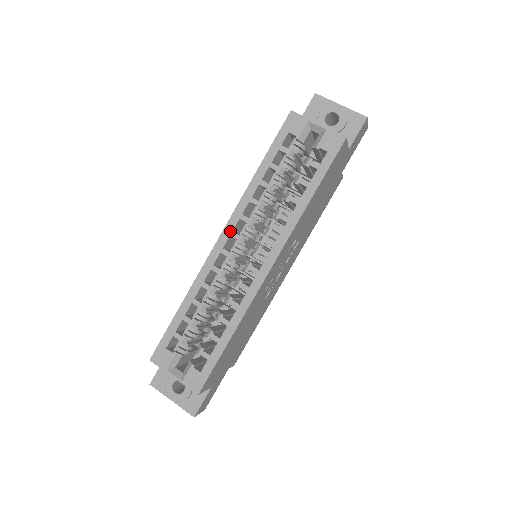
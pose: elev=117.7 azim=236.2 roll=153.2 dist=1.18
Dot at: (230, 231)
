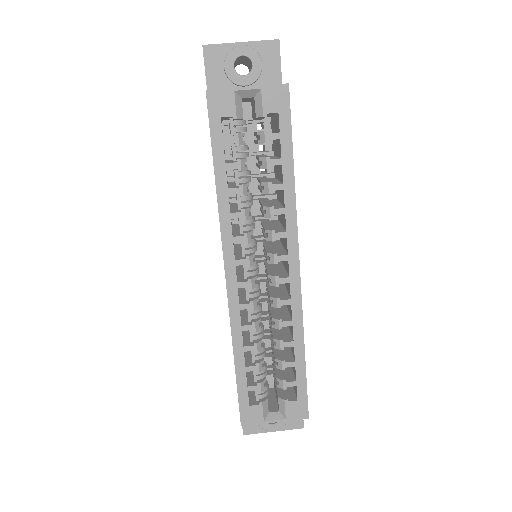
Dot at: (232, 262)
